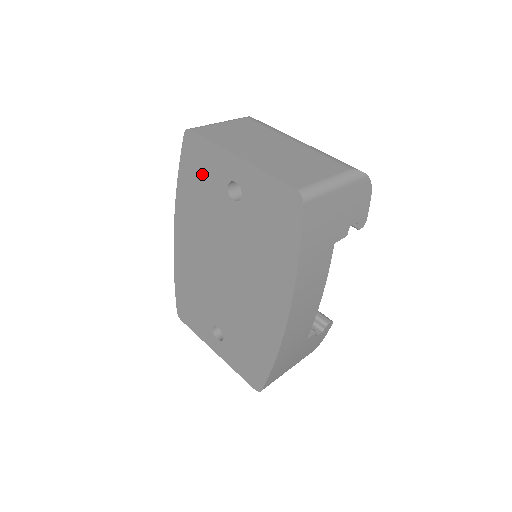
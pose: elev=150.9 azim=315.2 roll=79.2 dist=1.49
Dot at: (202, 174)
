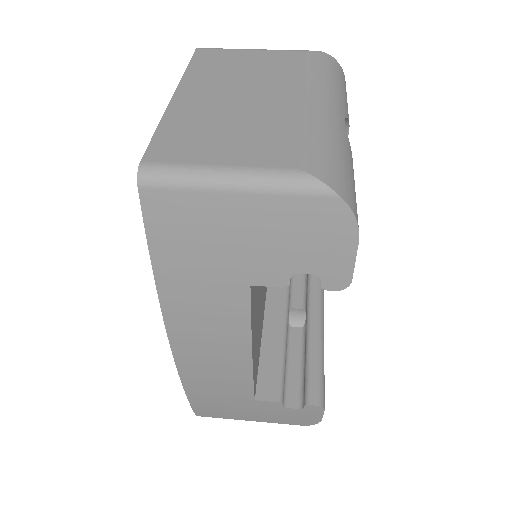
Dot at: occluded
